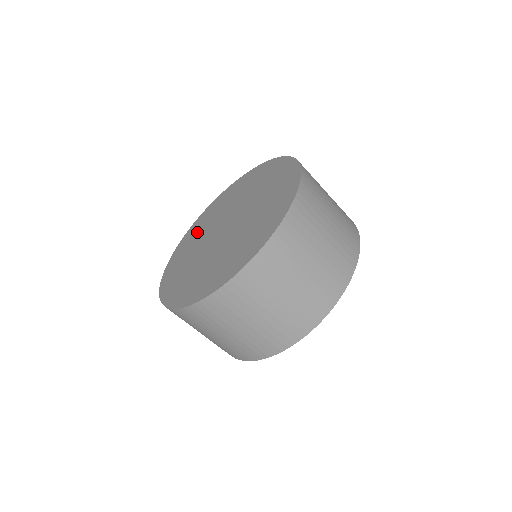
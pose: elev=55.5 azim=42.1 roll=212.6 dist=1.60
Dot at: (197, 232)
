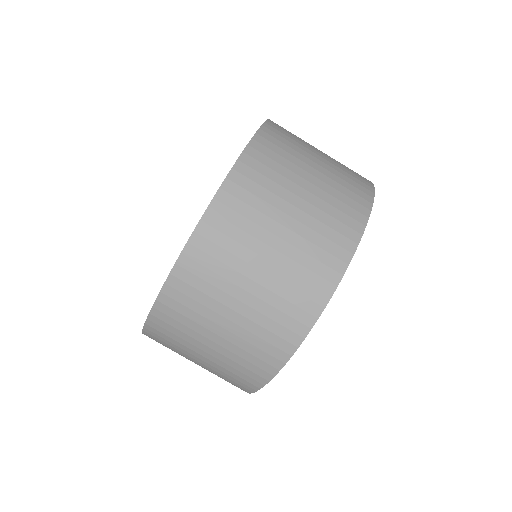
Dot at: occluded
